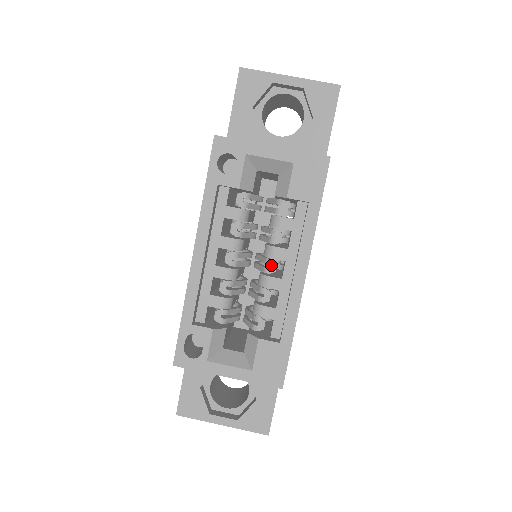
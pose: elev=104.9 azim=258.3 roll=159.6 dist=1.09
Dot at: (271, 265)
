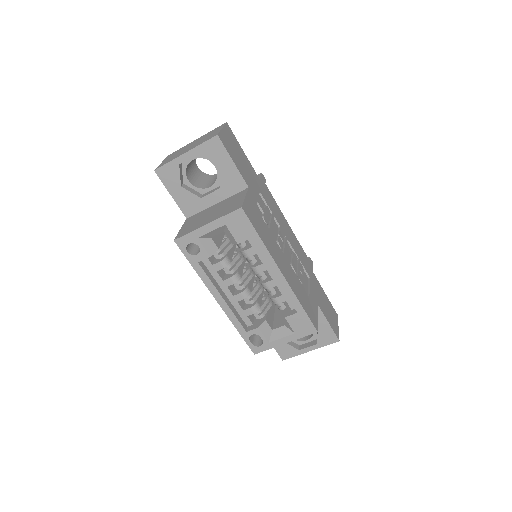
Dot at: (262, 275)
